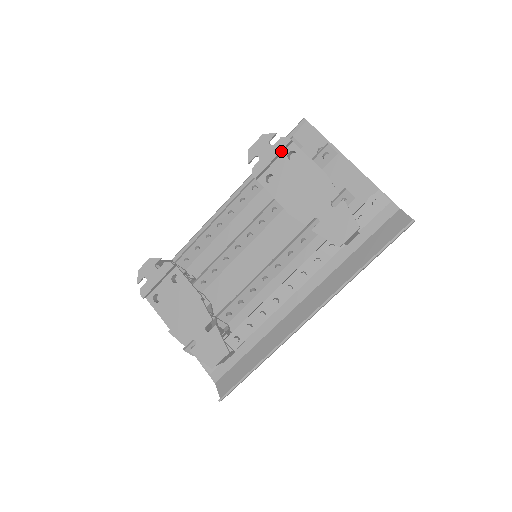
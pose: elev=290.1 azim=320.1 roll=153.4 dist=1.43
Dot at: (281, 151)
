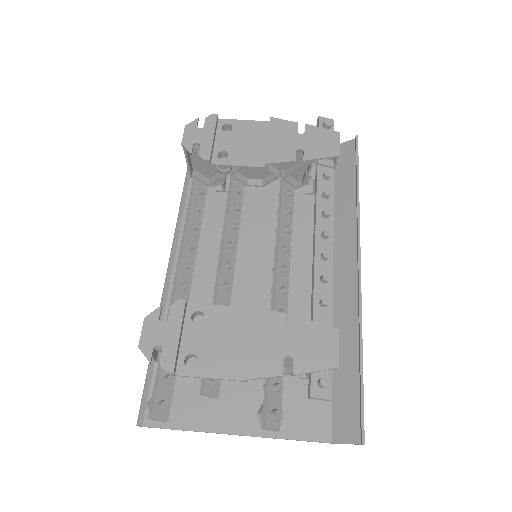
Dot at: (215, 127)
